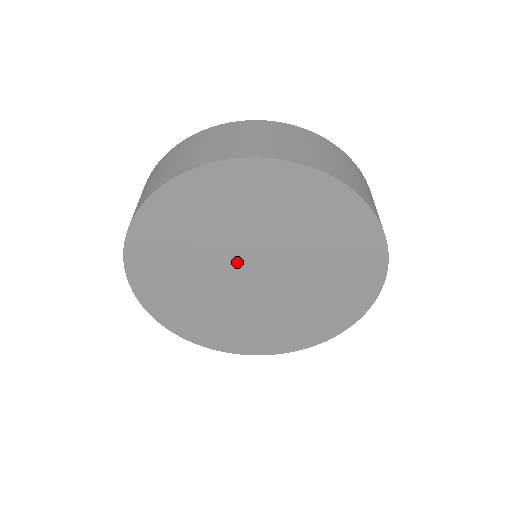
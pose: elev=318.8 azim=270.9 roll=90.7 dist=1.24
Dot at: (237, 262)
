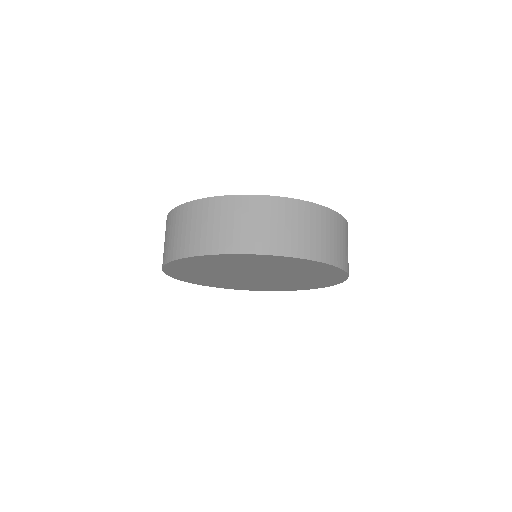
Dot at: (242, 273)
